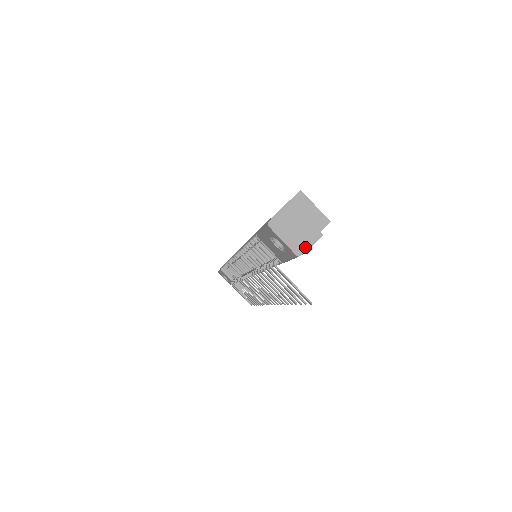
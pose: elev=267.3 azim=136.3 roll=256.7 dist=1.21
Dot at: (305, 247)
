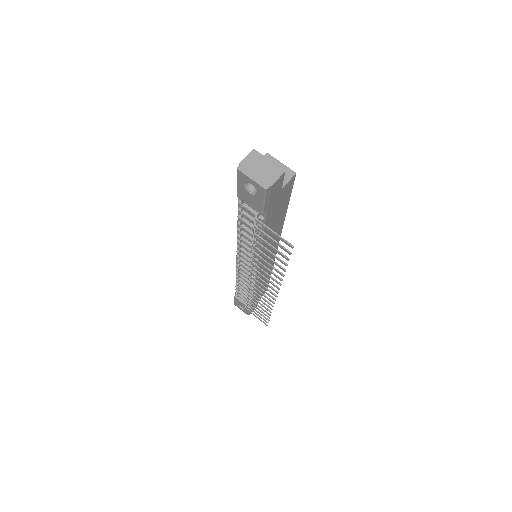
Dot at: (271, 181)
